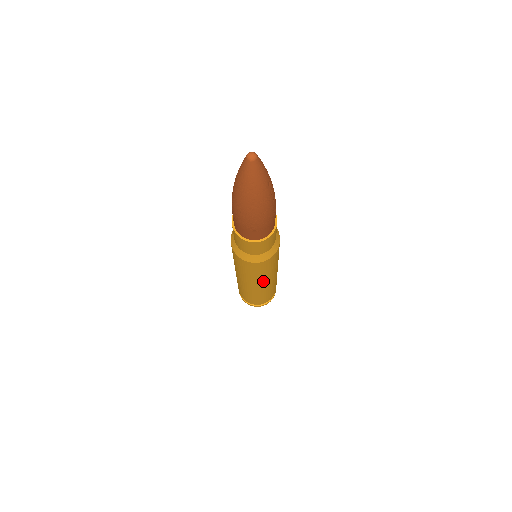
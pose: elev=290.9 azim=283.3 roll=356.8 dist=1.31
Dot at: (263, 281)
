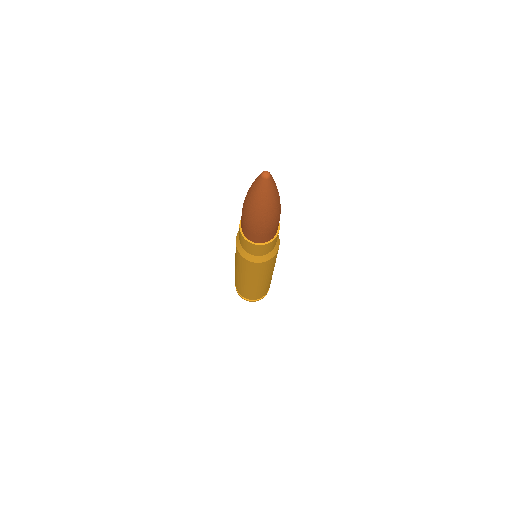
Dot at: (264, 278)
